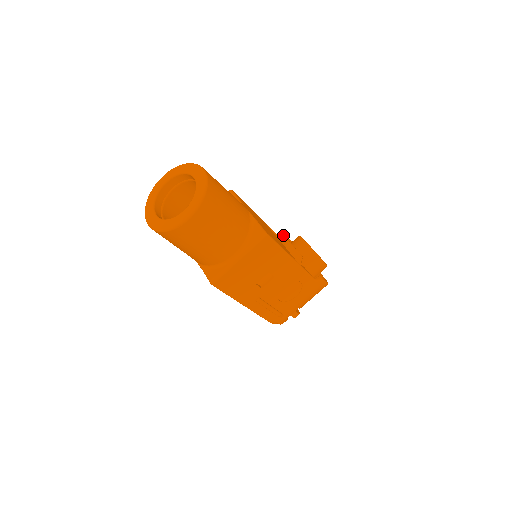
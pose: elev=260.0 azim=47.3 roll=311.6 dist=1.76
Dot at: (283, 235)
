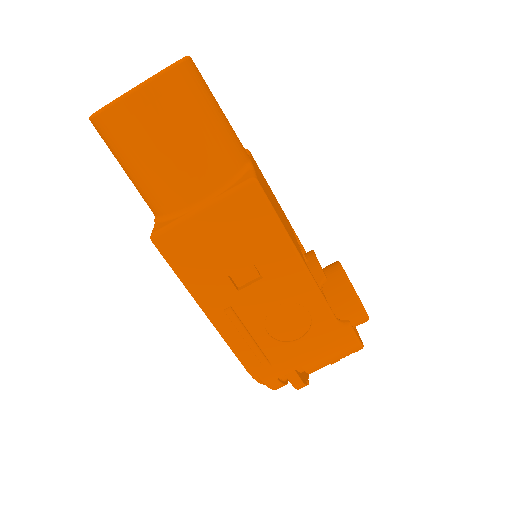
Dot at: occluded
